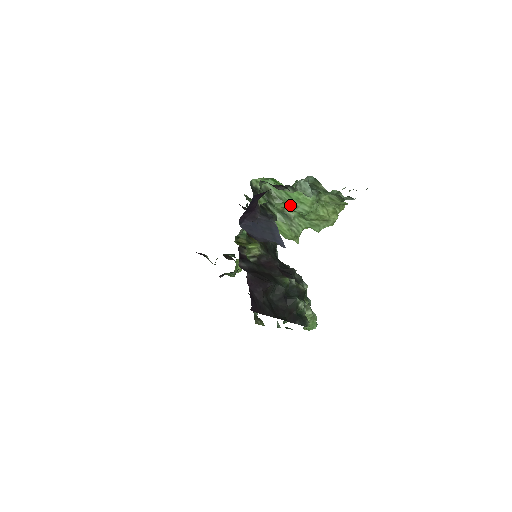
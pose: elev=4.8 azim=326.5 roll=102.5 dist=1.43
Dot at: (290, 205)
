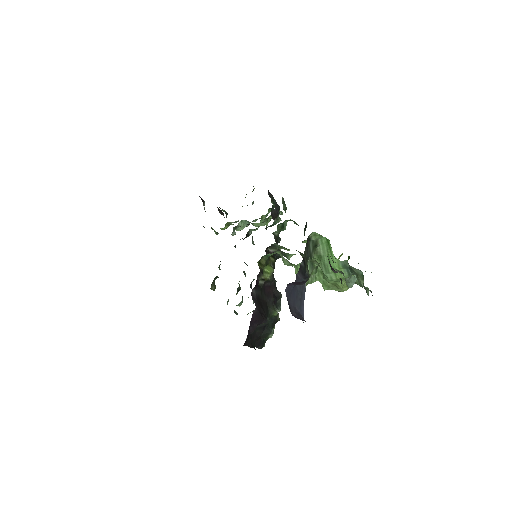
Dot at: (324, 267)
